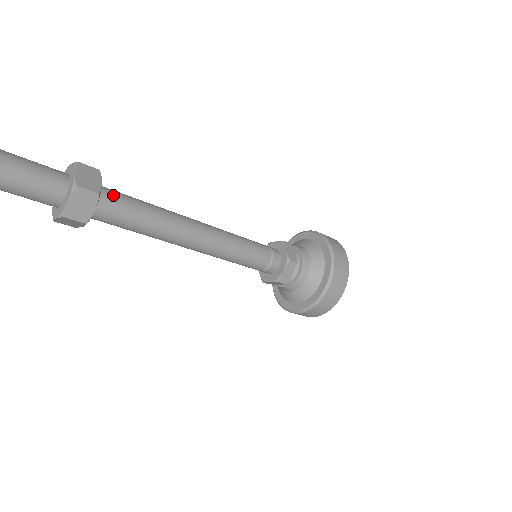
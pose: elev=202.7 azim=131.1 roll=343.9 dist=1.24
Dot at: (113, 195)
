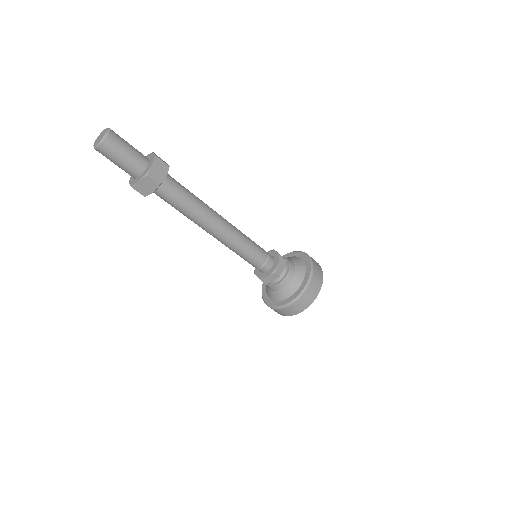
Dot at: occluded
